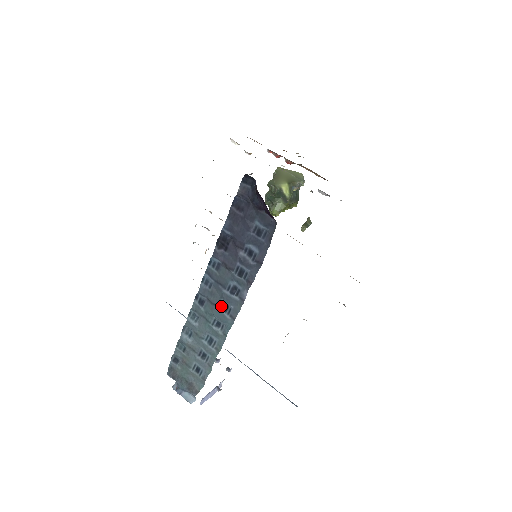
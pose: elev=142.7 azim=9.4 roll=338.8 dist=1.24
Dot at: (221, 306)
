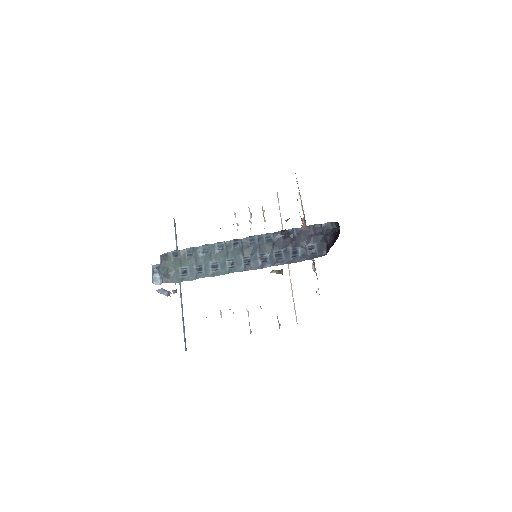
Dot at: (245, 258)
